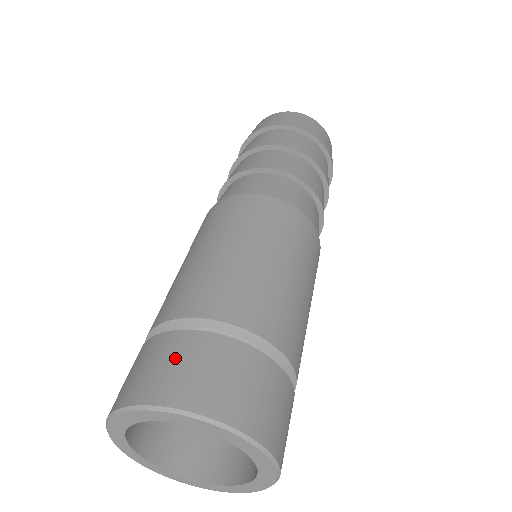
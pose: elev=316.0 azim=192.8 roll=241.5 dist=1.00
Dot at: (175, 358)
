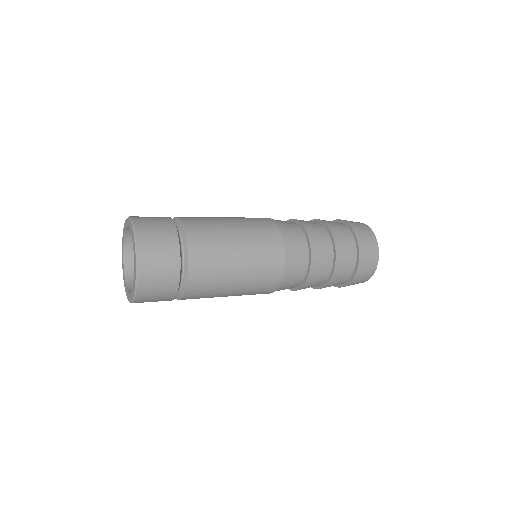
Dot at: (158, 222)
